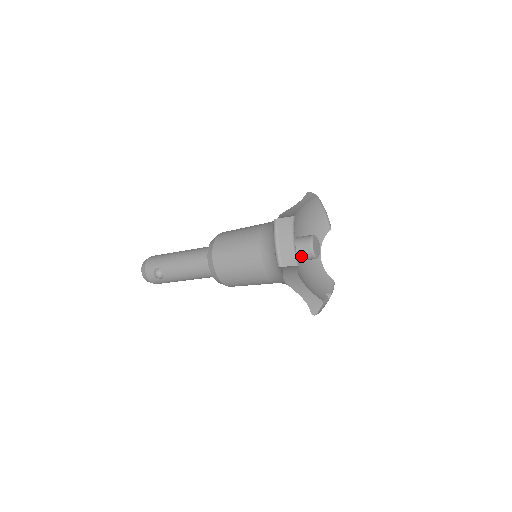
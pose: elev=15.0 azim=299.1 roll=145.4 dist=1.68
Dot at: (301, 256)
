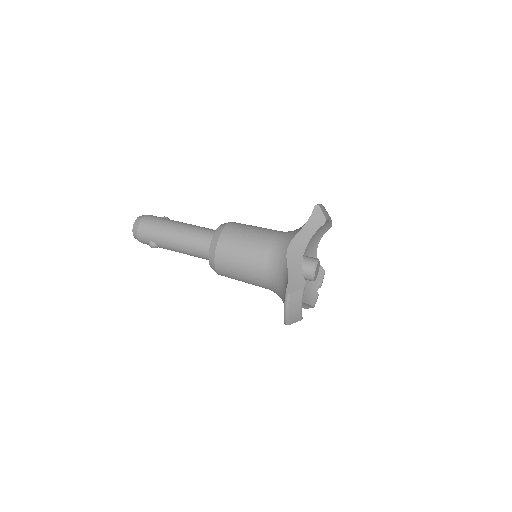
Dot at: occluded
